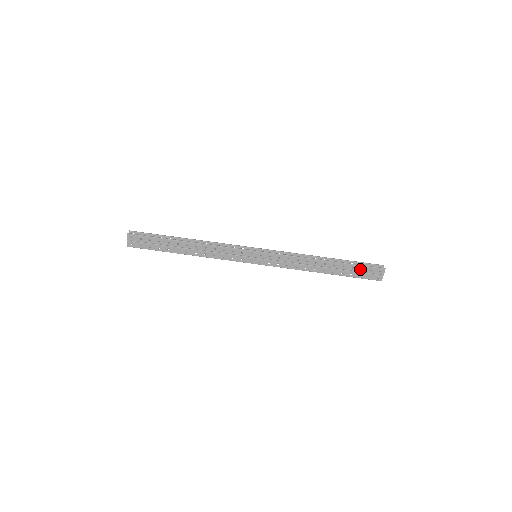
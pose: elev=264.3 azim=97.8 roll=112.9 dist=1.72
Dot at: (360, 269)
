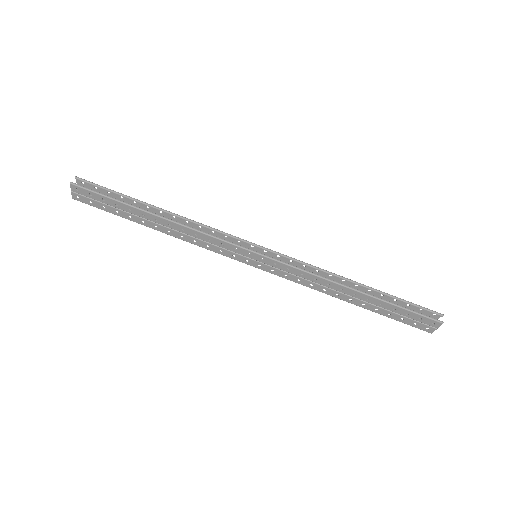
Dot at: (405, 313)
